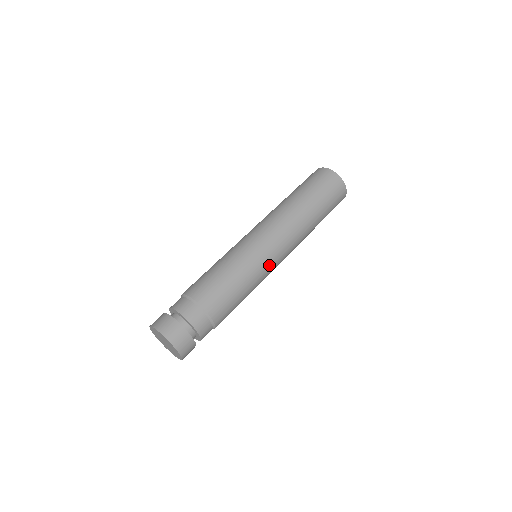
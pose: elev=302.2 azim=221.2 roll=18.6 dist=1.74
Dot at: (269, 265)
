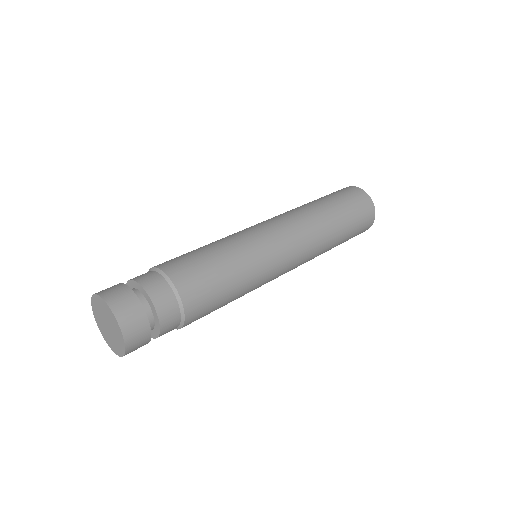
Dot at: (272, 265)
